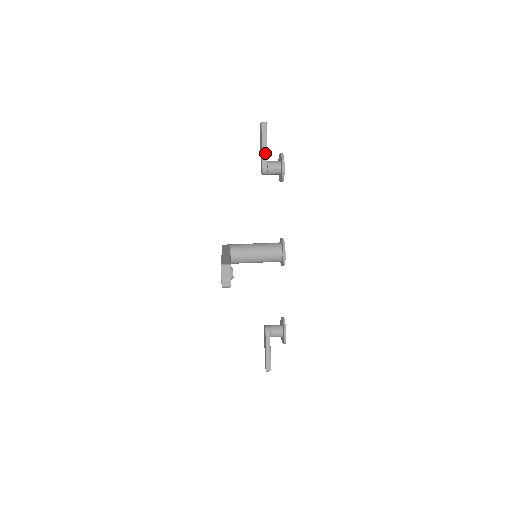
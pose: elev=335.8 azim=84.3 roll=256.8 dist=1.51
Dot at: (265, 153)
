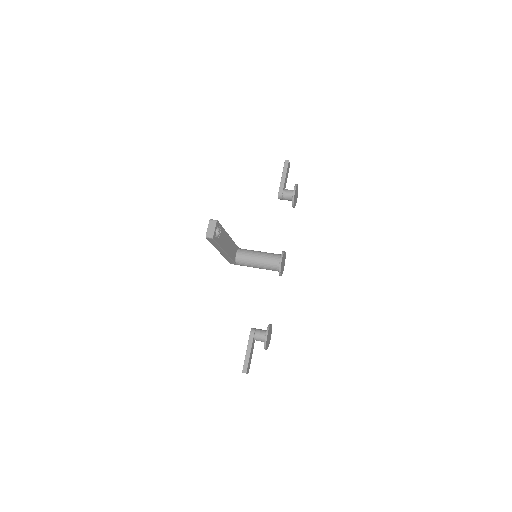
Dot at: (283, 181)
